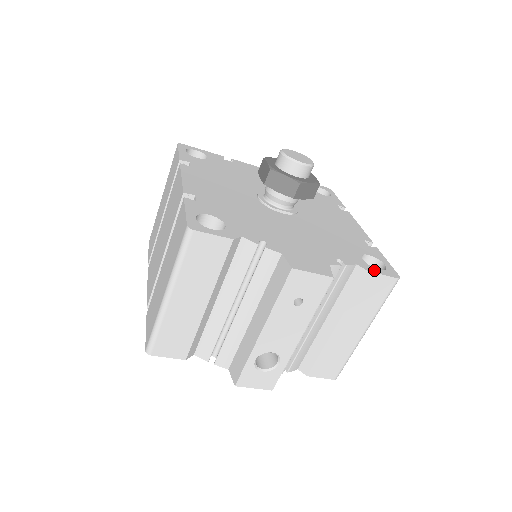
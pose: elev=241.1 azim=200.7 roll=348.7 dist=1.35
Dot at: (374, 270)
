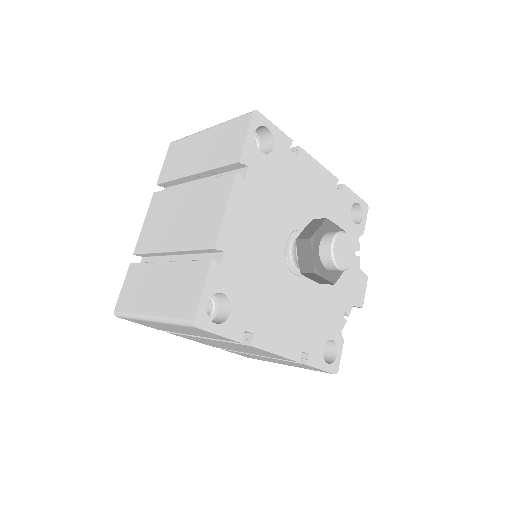
Dot at: (363, 226)
